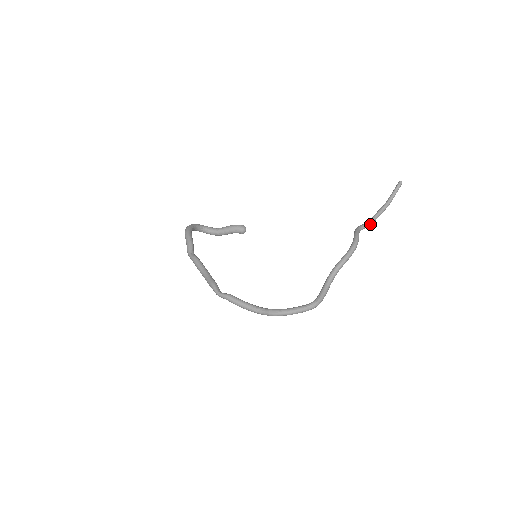
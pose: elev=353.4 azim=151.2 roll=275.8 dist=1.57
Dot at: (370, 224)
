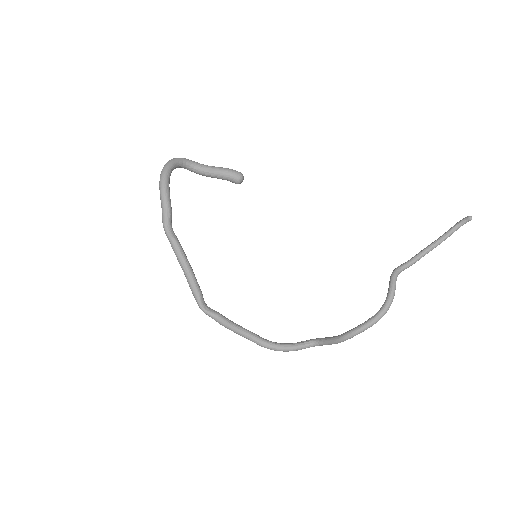
Dot at: occluded
